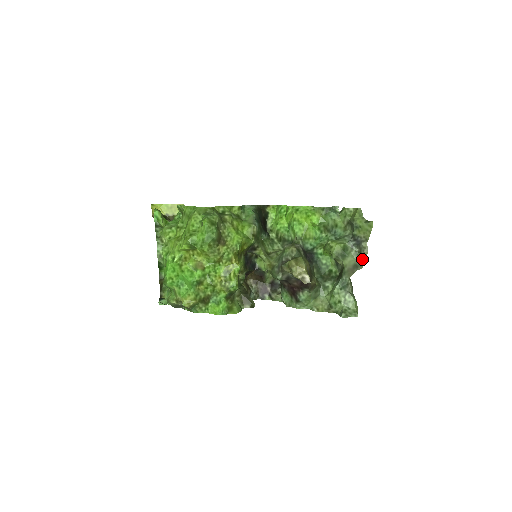
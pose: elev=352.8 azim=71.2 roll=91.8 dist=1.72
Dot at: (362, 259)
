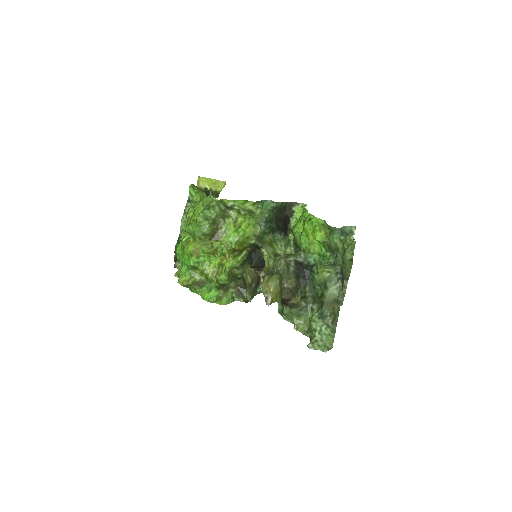
Dot at: (342, 297)
